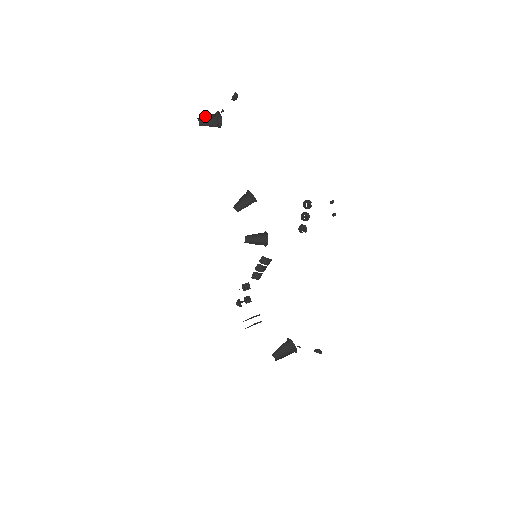
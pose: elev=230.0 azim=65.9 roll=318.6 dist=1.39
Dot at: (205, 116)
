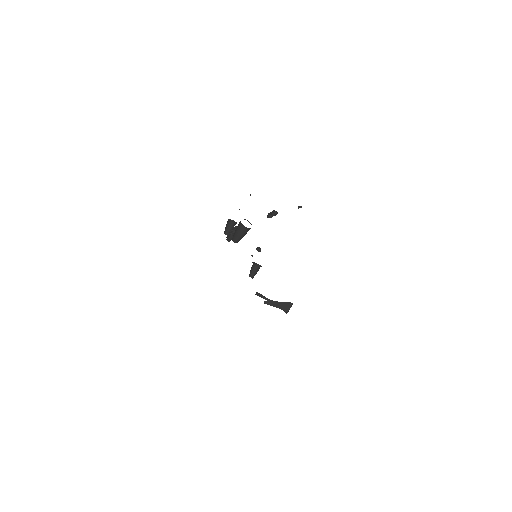
Dot at: (254, 273)
